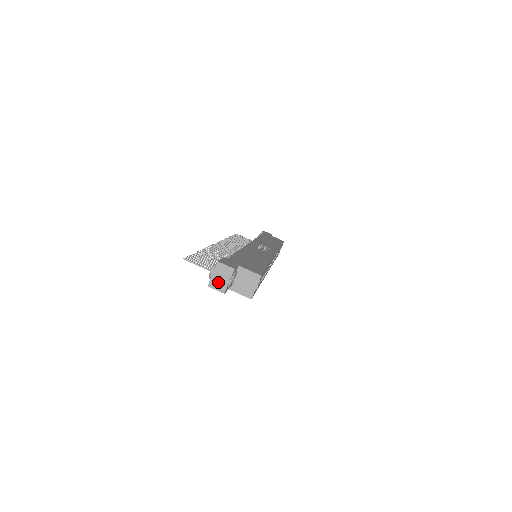
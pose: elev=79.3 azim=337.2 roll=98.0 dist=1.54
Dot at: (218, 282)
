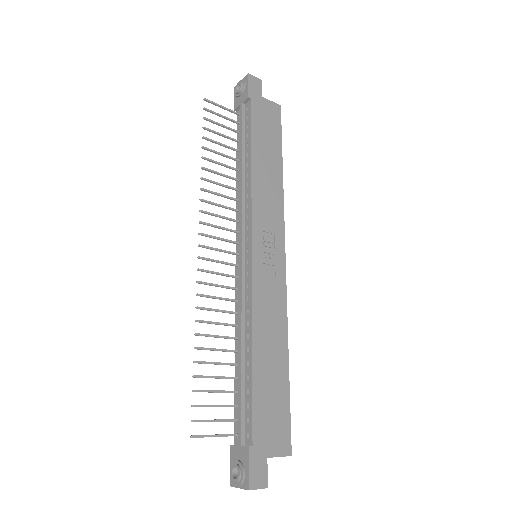
Dot at: occluded
